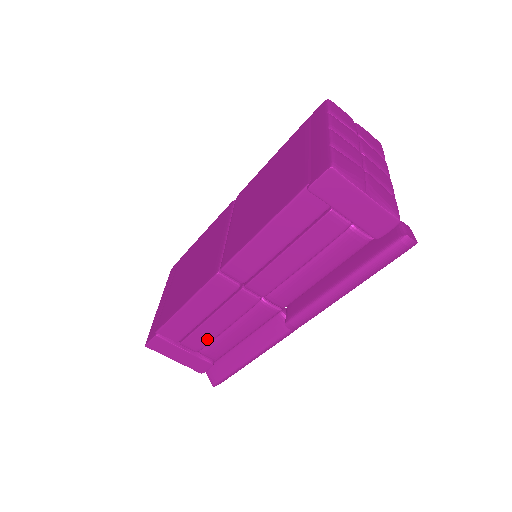
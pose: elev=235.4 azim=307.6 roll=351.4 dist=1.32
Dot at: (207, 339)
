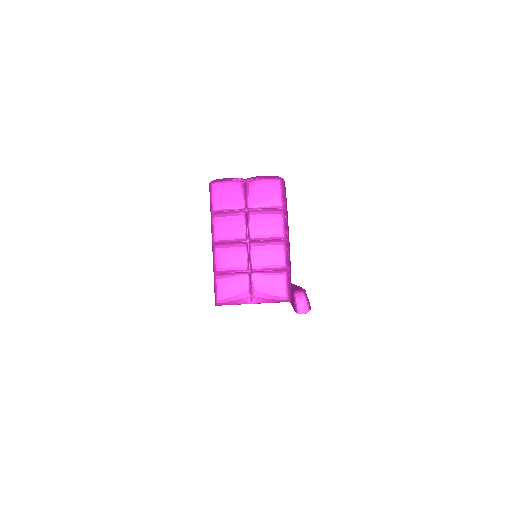
Dot at: occluded
